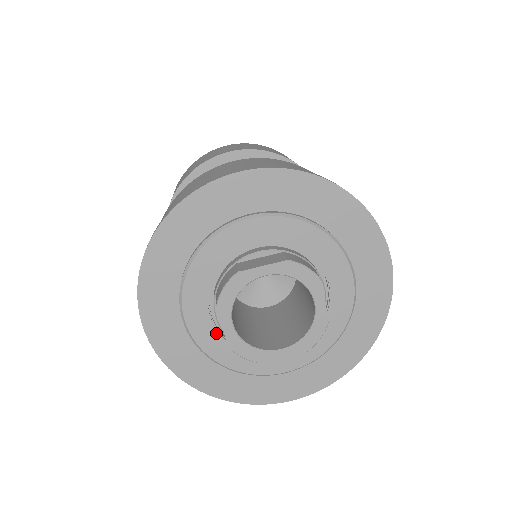
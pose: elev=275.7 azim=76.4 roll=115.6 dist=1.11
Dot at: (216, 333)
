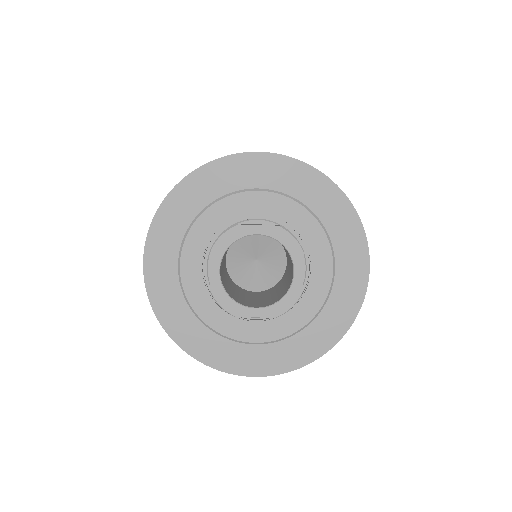
Dot at: (203, 285)
